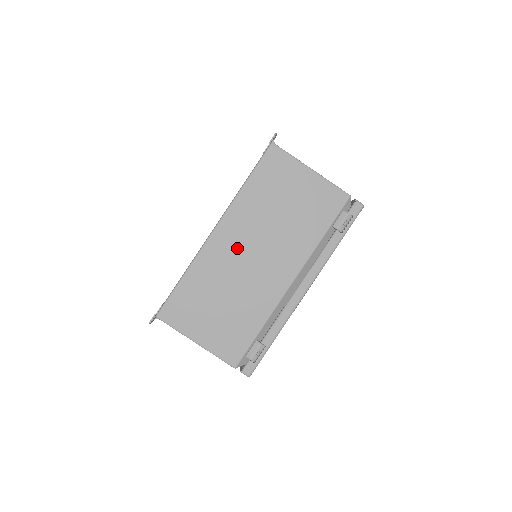
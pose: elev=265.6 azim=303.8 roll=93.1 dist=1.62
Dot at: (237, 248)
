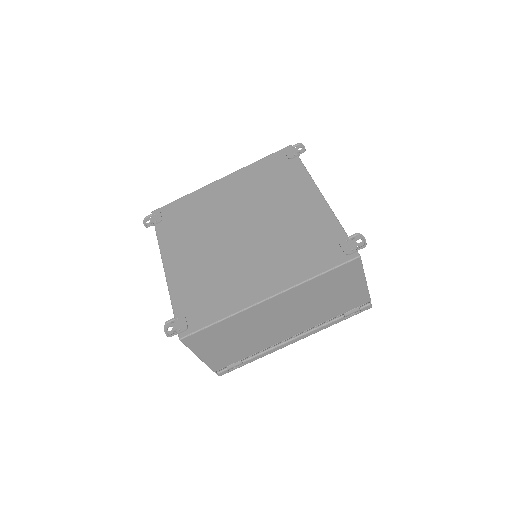
Dot at: (275, 313)
